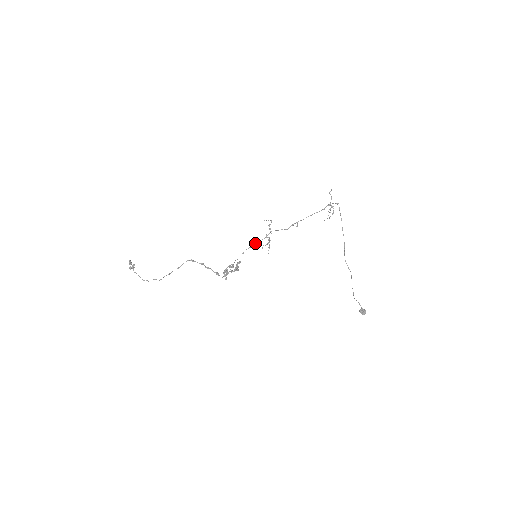
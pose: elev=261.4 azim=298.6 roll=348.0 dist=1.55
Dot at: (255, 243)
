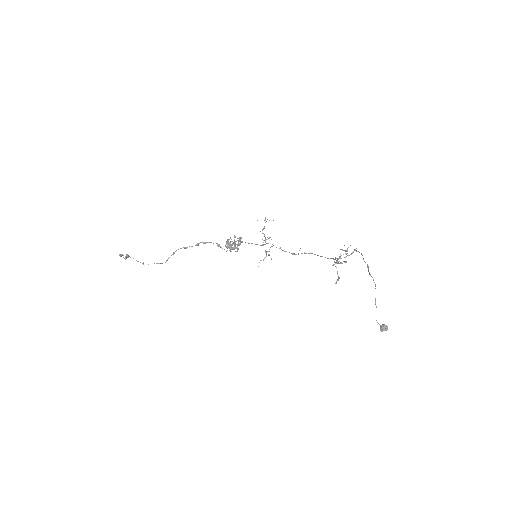
Dot at: occluded
